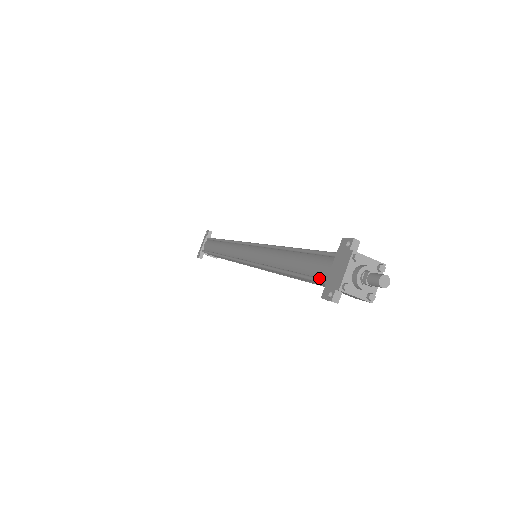
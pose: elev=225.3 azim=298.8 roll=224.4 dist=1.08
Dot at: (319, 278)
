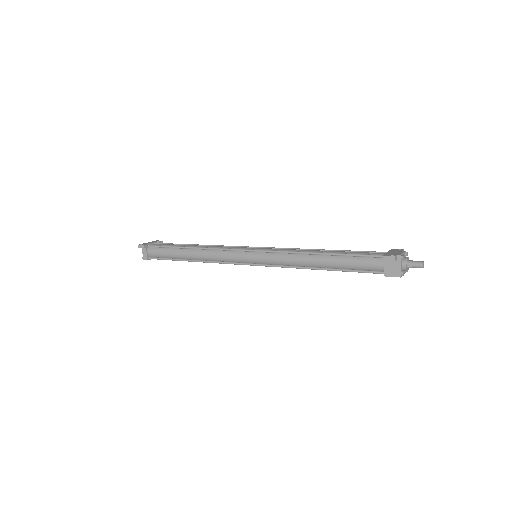
Dot at: (373, 254)
